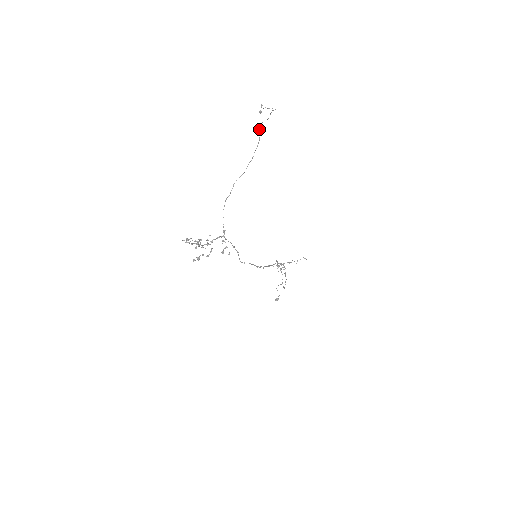
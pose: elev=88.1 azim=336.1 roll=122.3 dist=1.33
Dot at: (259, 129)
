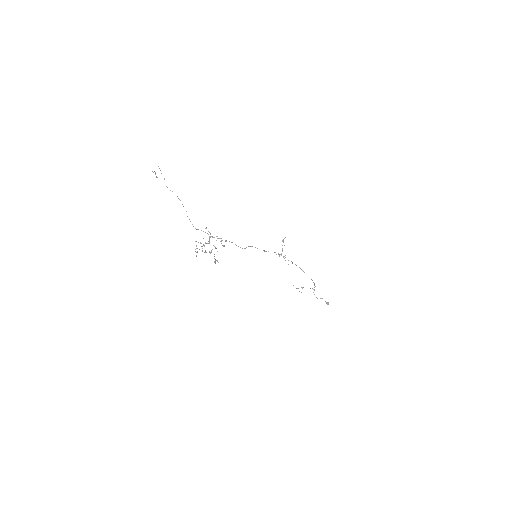
Dot at: occluded
